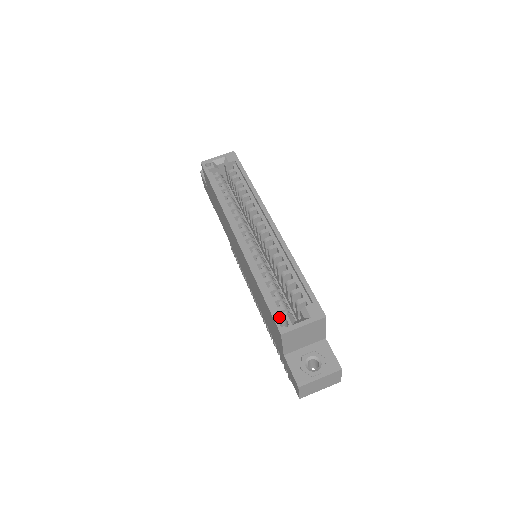
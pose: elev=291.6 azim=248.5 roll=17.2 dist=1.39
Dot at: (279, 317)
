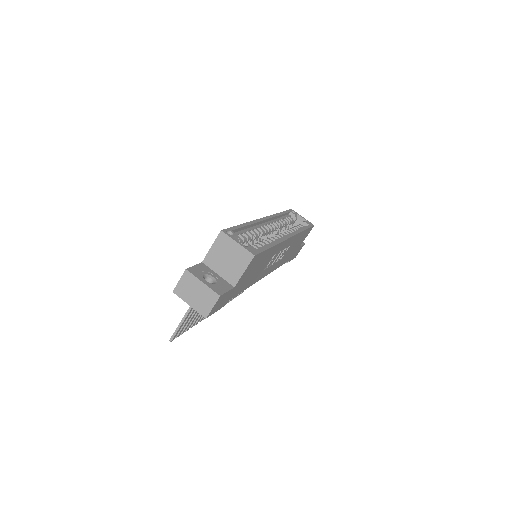
Dot at: (232, 231)
